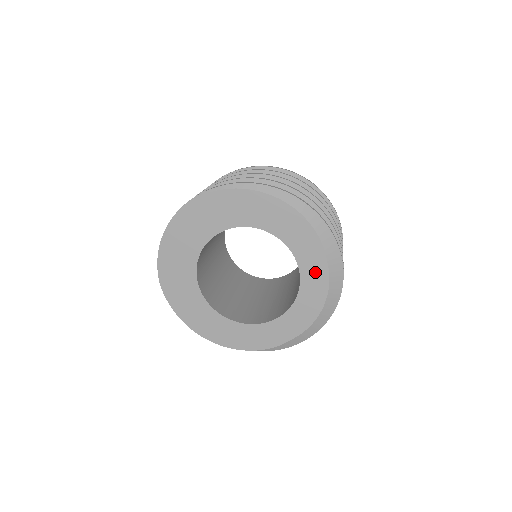
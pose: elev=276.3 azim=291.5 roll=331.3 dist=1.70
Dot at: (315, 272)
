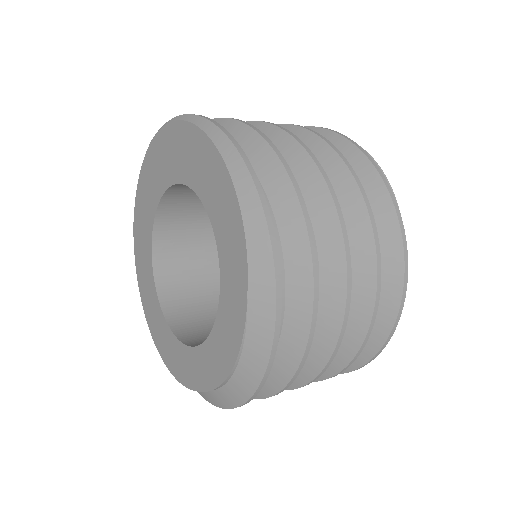
Dot at: (233, 303)
